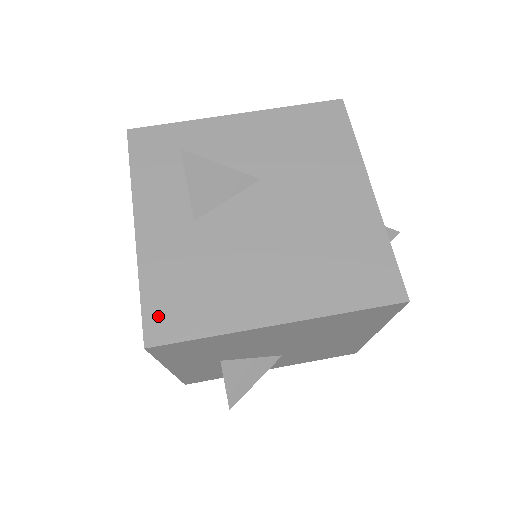
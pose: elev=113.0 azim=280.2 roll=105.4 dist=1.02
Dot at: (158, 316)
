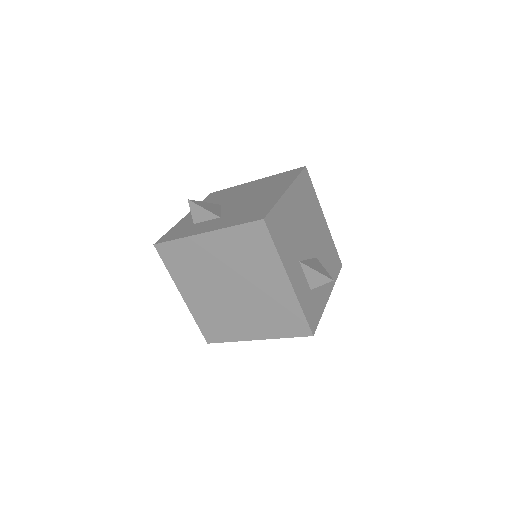
Dot at: (253, 218)
